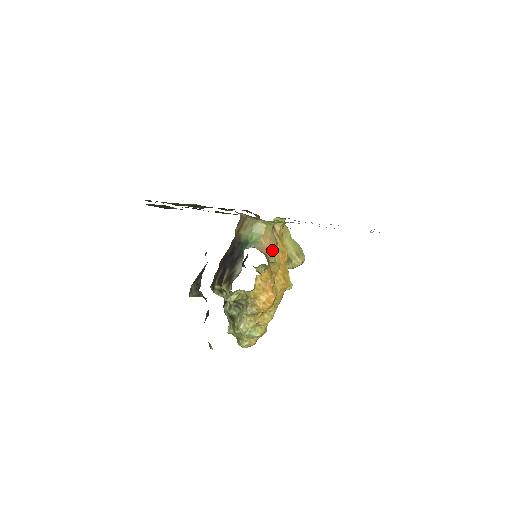
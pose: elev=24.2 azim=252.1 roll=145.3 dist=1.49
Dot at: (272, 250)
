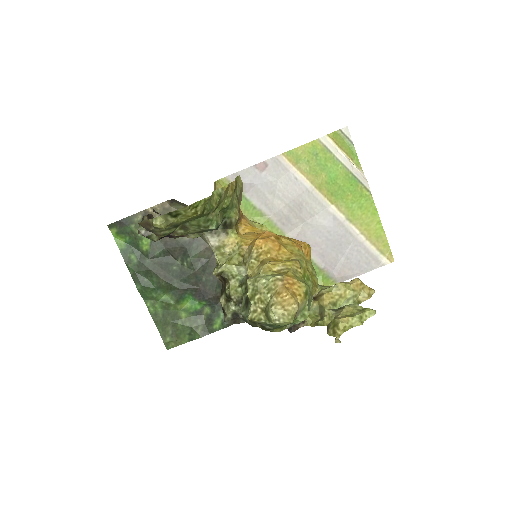
Dot at: occluded
